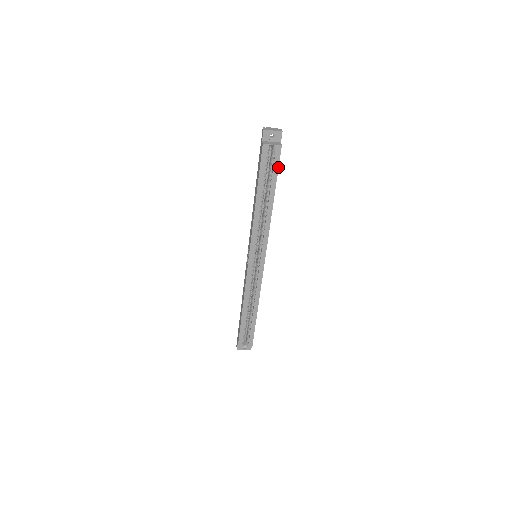
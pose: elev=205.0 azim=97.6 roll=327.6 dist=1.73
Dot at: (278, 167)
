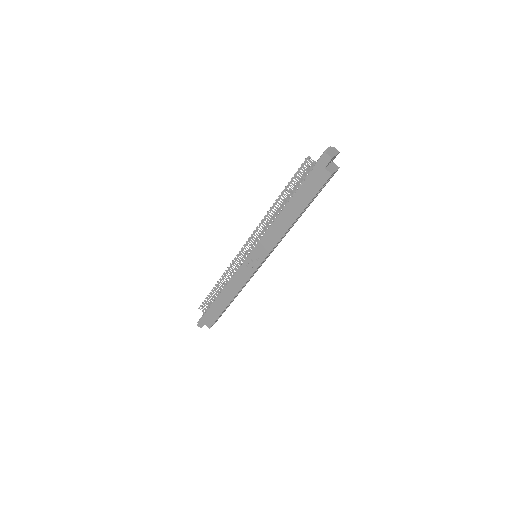
Dot at: (325, 185)
